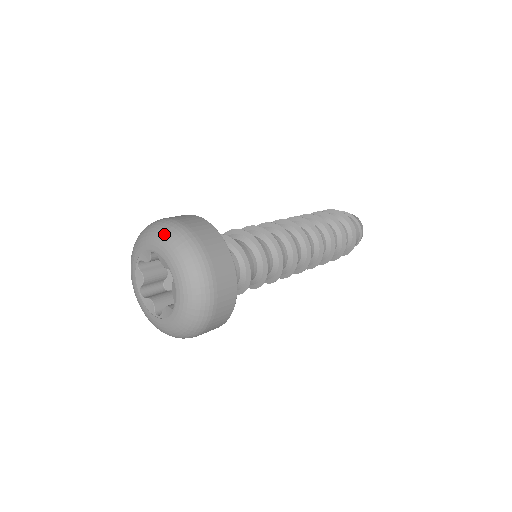
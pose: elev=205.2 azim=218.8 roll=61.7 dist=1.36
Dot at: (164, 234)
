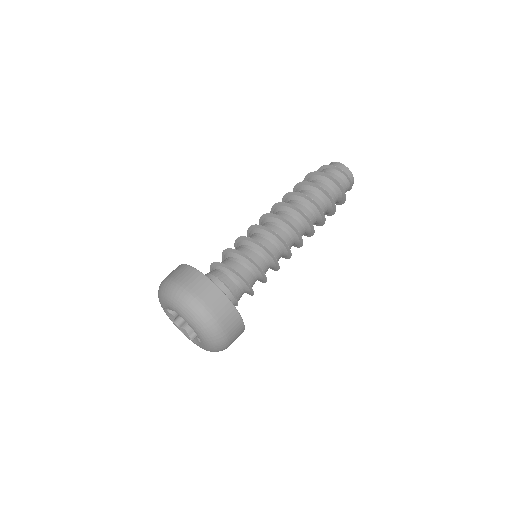
Dot at: (176, 302)
